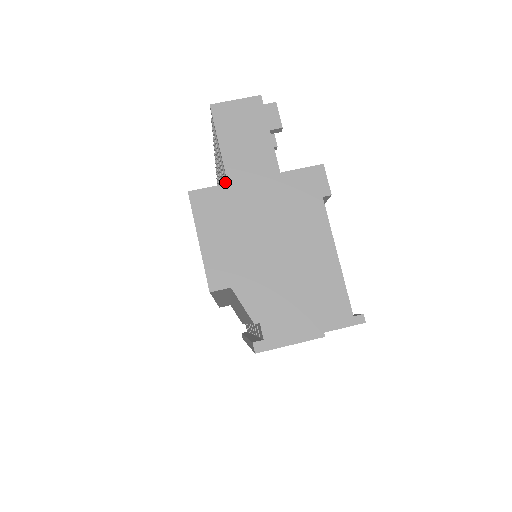
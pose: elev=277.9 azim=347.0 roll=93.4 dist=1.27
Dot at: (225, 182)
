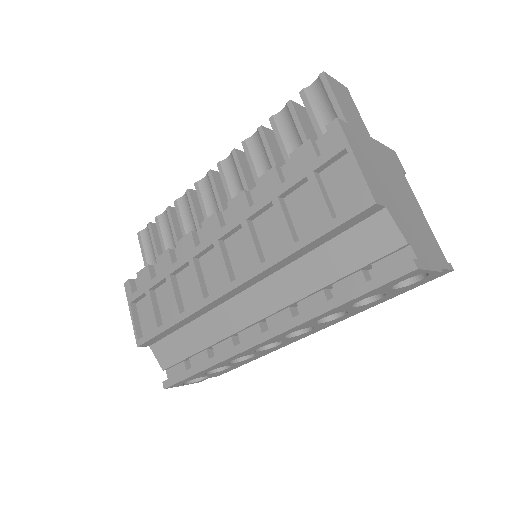
Dot at: occluded
